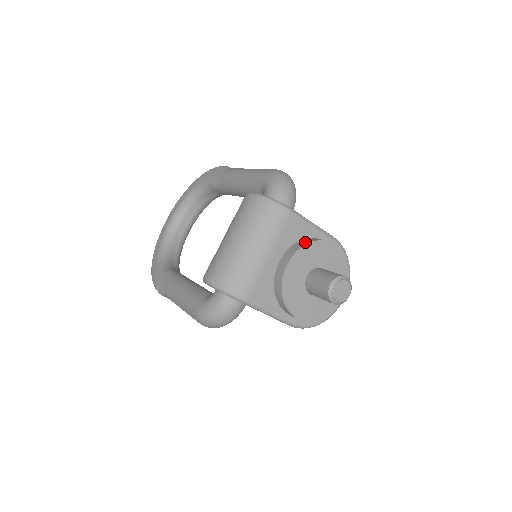
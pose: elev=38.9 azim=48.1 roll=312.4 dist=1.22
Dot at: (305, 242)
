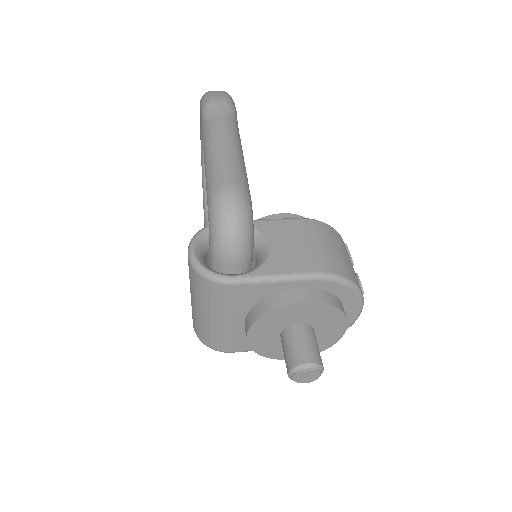
Dot at: (261, 310)
